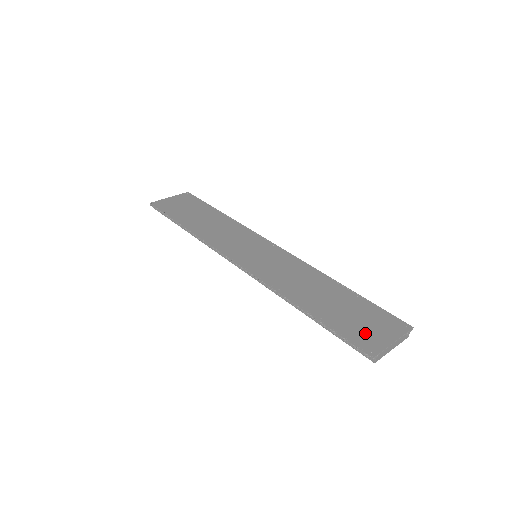
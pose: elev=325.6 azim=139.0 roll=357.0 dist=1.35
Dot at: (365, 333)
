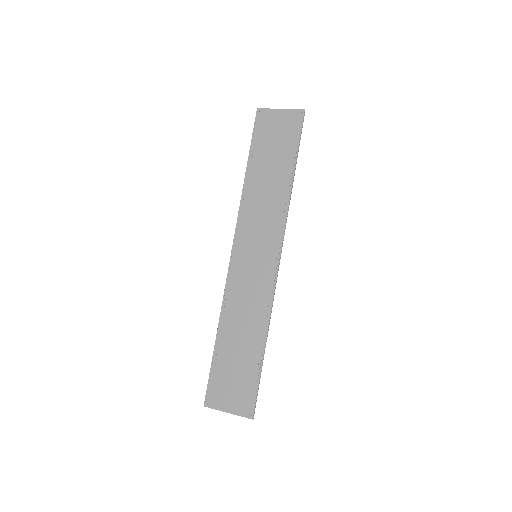
Dot at: (222, 390)
